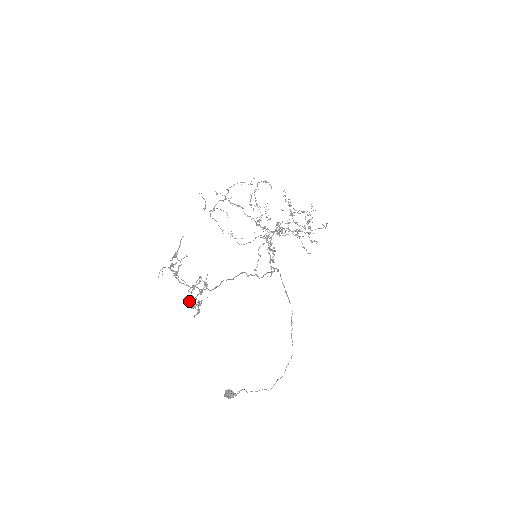
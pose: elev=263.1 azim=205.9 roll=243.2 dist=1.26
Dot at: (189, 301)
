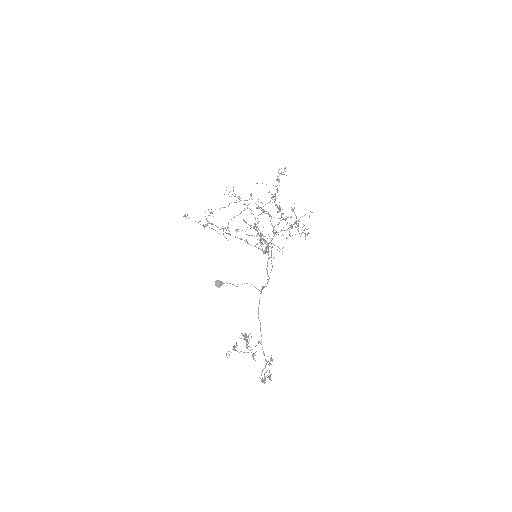
Dot at: (269, 379)
